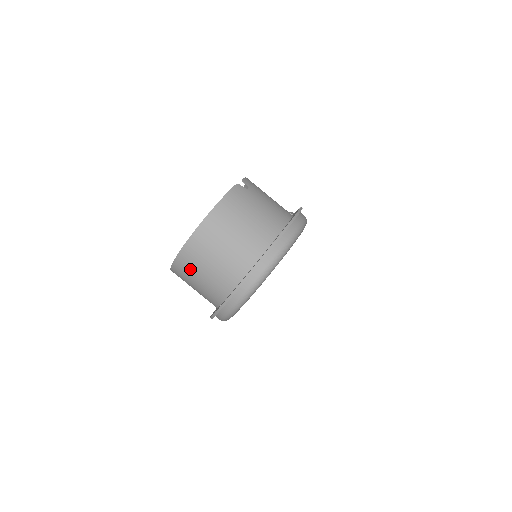
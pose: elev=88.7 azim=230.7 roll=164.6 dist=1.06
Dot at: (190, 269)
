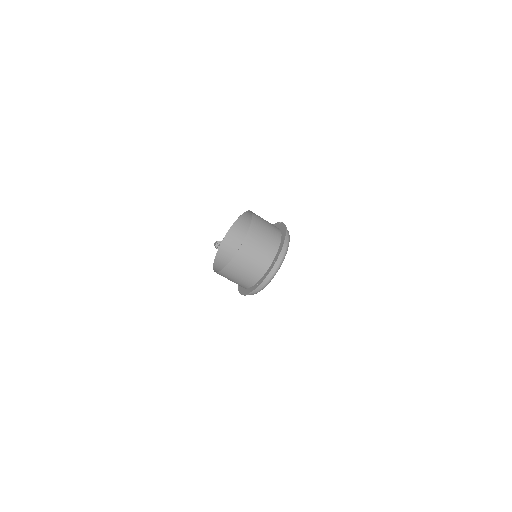
Dot at: (241, 264)
